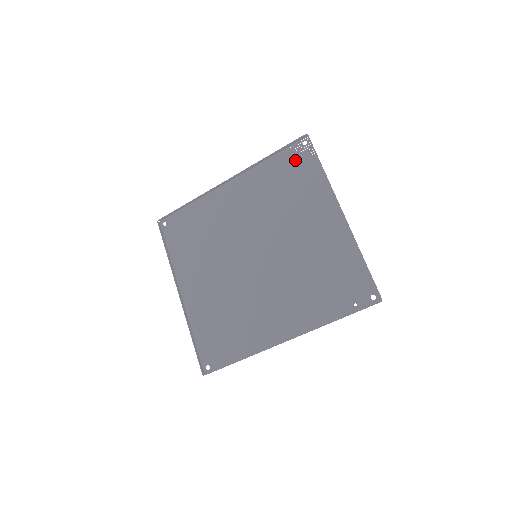
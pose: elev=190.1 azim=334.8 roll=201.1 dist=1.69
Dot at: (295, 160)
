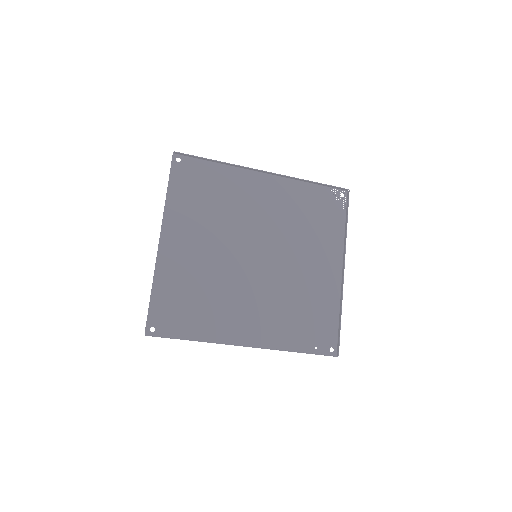
Dot at: (329, 202)
